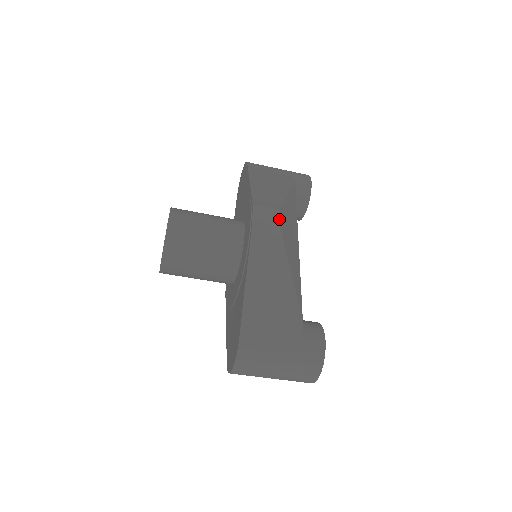
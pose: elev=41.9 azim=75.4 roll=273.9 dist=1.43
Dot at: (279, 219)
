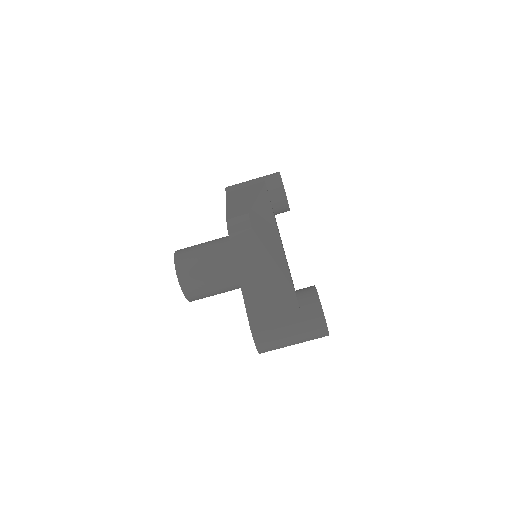
Dot at: (249, 221)
